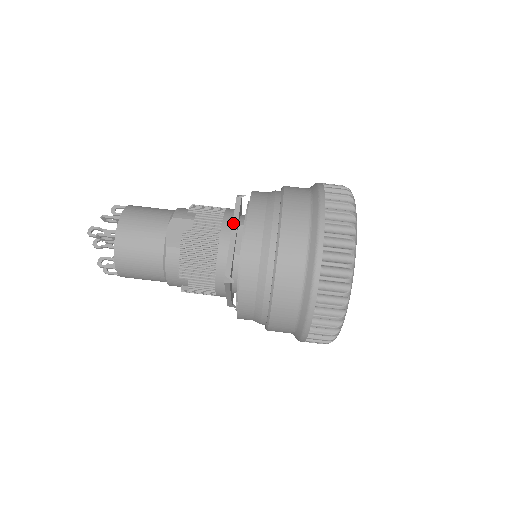
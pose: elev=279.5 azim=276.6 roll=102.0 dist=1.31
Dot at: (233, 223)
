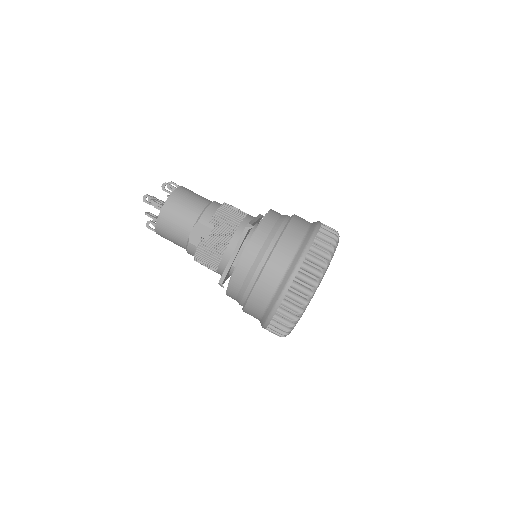
Dot at: (236, 246)
